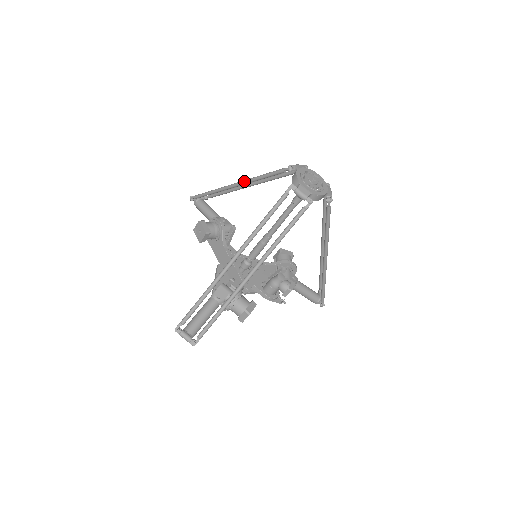
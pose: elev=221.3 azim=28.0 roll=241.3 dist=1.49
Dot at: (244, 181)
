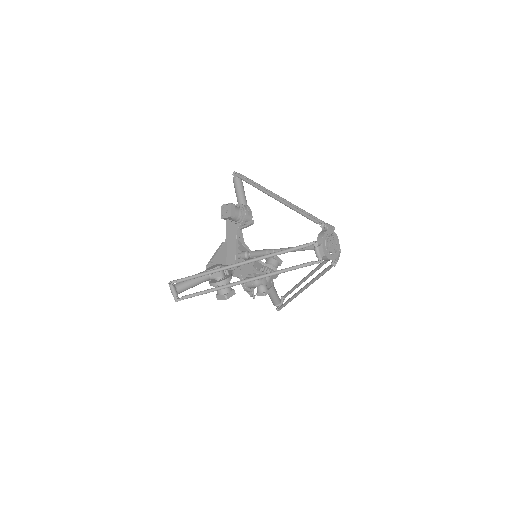
Dot at: (283, 202)
